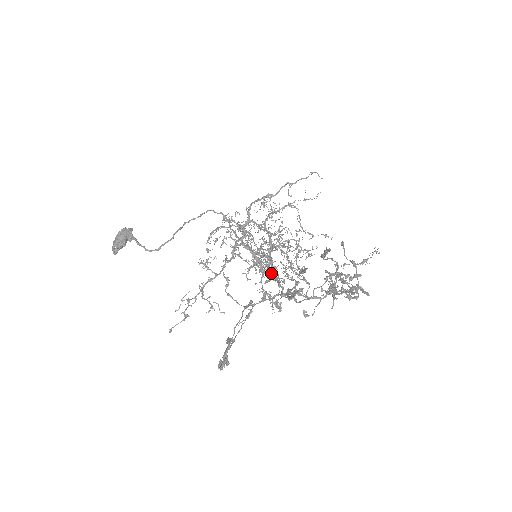
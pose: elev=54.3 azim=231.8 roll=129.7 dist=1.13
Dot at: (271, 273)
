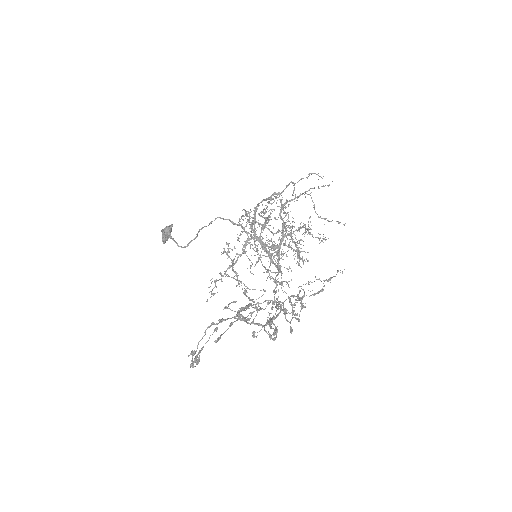
Dot at: (268, 270)
